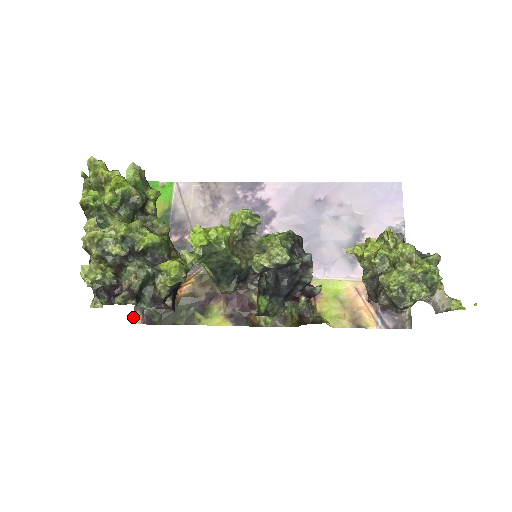
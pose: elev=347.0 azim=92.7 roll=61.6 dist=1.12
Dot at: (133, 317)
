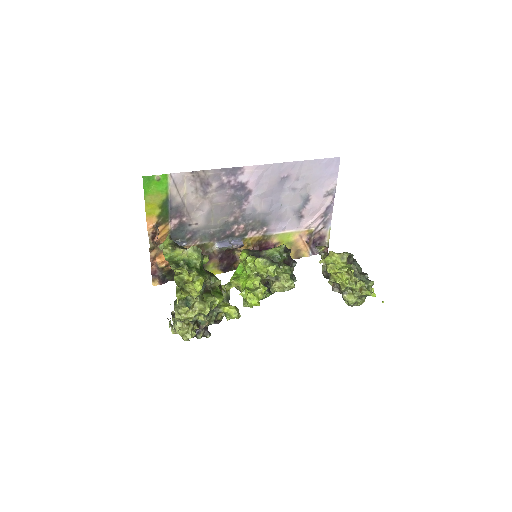
Dot at: (152, 282)
